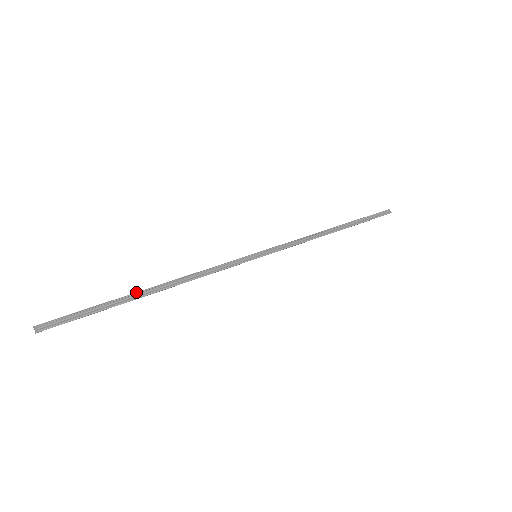
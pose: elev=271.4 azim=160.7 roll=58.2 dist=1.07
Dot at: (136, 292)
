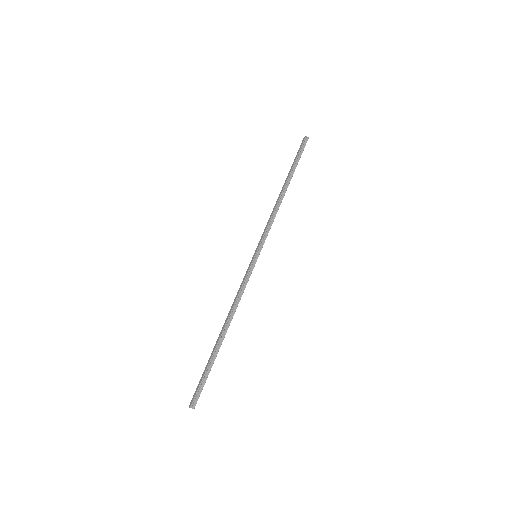
Dot at: (217, 343)
